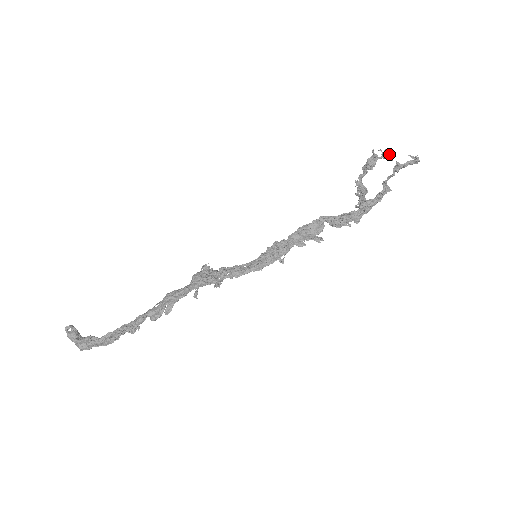
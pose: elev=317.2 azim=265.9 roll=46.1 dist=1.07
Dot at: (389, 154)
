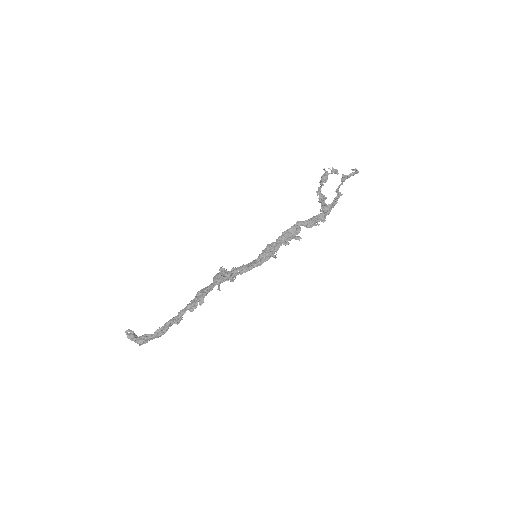
Dot at: (336, 170)
